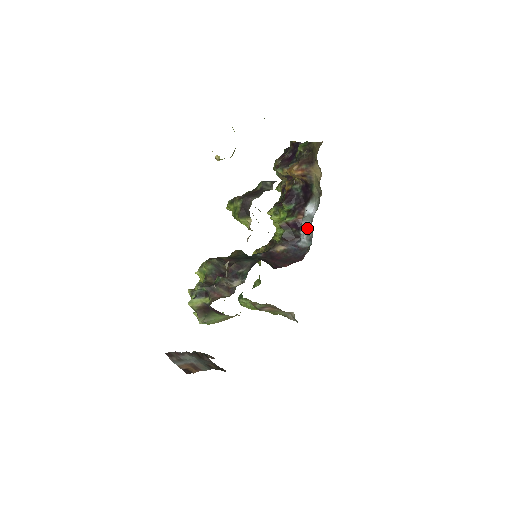
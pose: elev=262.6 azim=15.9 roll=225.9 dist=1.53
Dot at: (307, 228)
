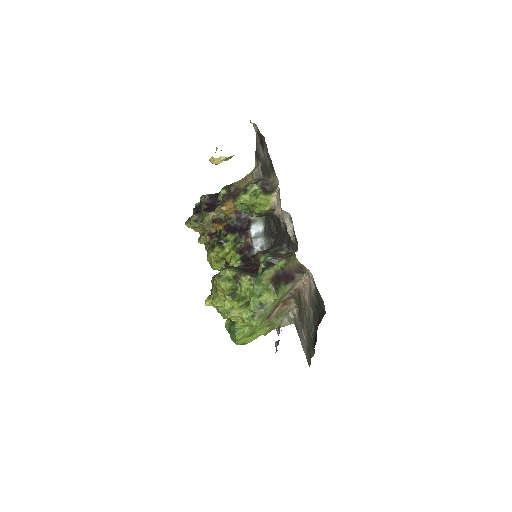
Dot at: (259, 244)
